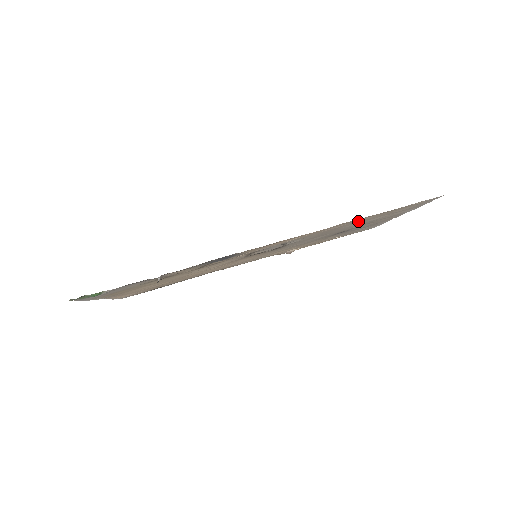
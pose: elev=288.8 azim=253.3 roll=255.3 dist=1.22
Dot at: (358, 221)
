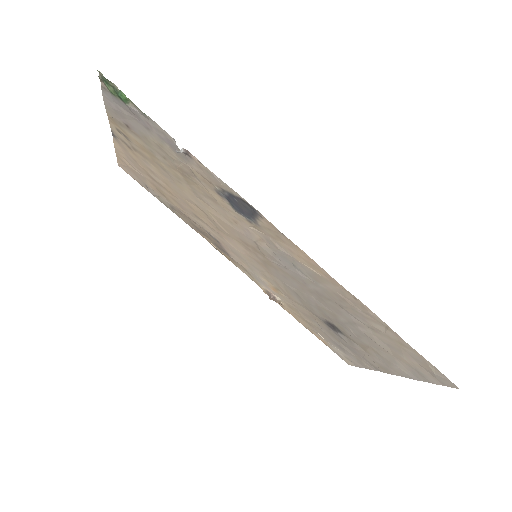
Dot at: (370, 322)
